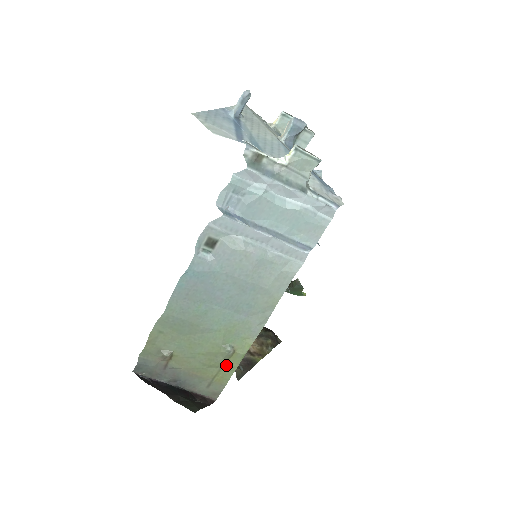
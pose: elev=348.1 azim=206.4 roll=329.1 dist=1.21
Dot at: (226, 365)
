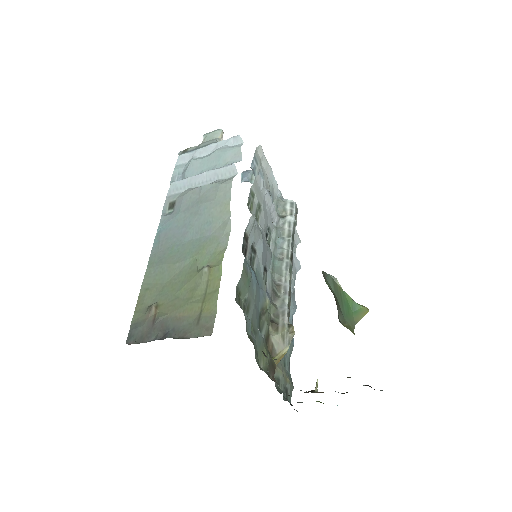
Dot at: (209, 289)
